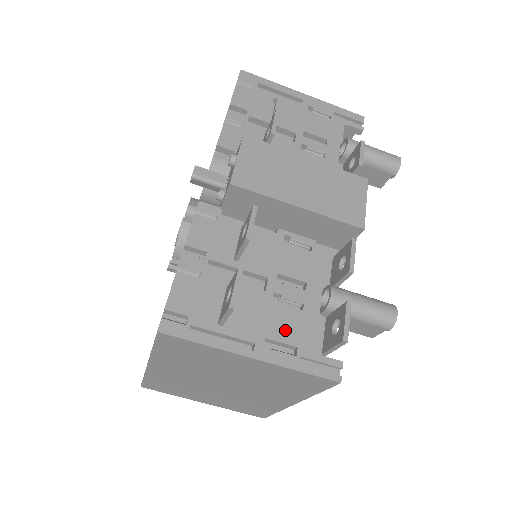
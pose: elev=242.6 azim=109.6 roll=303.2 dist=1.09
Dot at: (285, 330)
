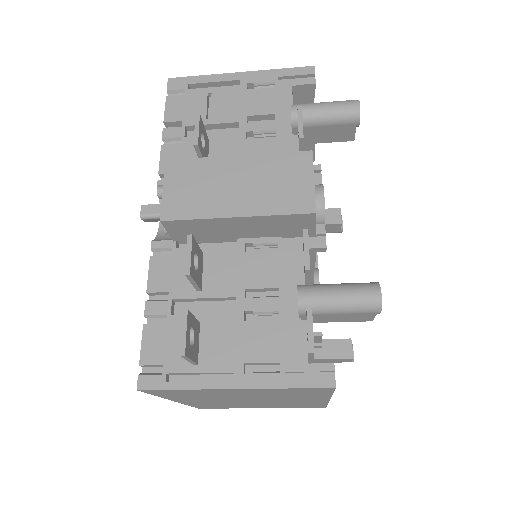
Dot at: (263, 348)
